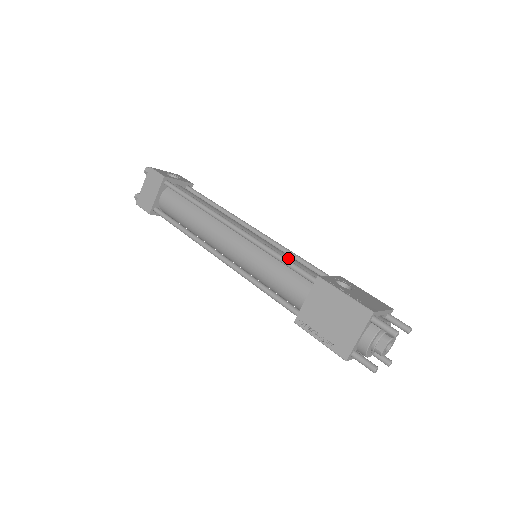
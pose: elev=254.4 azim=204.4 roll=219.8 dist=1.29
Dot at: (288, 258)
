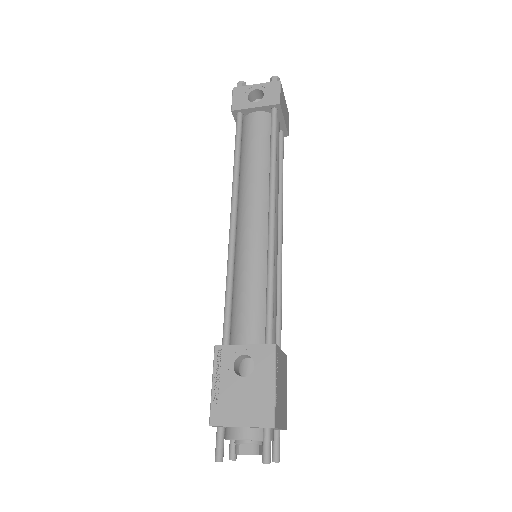
Dot at: (242, 291)
